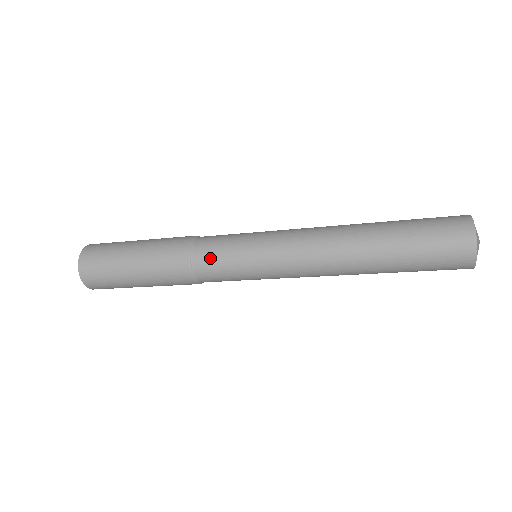
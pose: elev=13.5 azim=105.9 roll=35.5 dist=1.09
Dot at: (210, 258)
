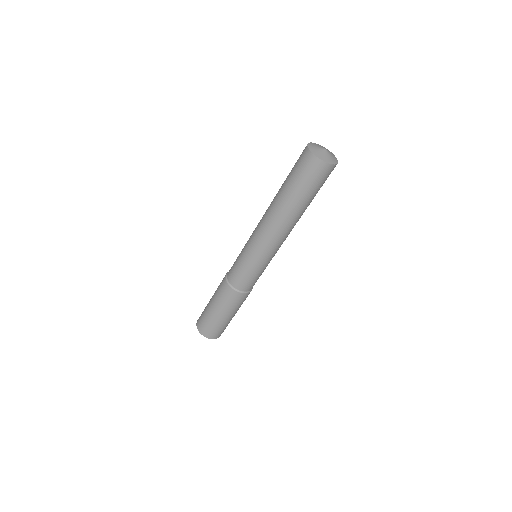
Dot at: (236, 277)
